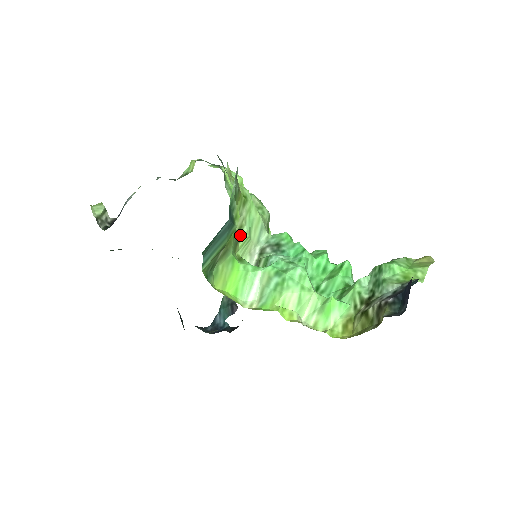
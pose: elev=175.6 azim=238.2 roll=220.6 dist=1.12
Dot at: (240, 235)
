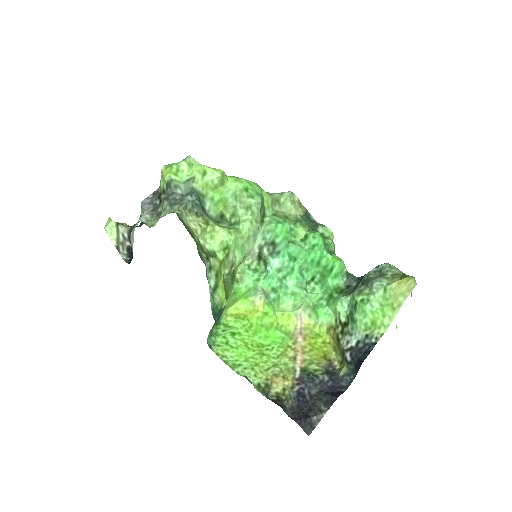
Dot at: (234, 267)
